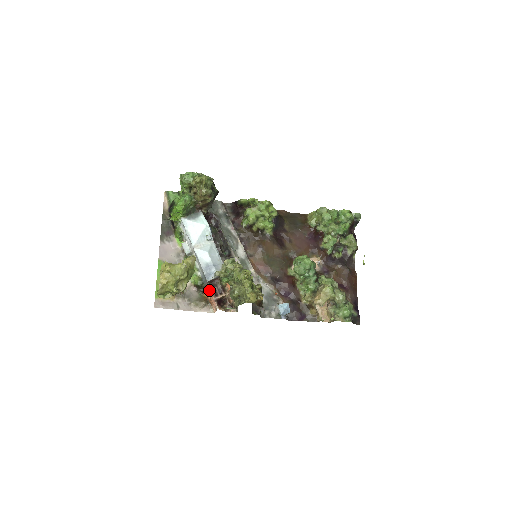
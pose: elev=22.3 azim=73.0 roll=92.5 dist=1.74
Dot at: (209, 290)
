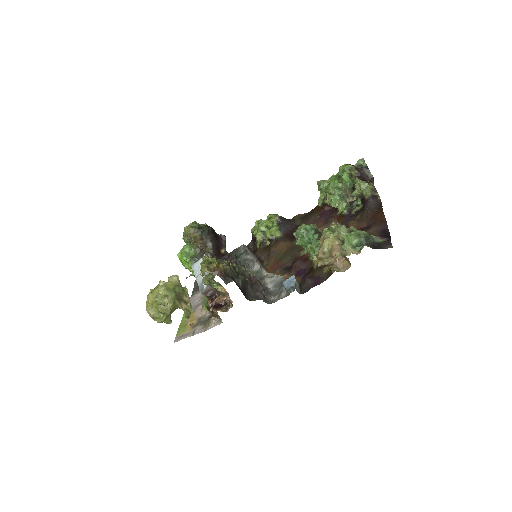
Dot at: (208, 302)
